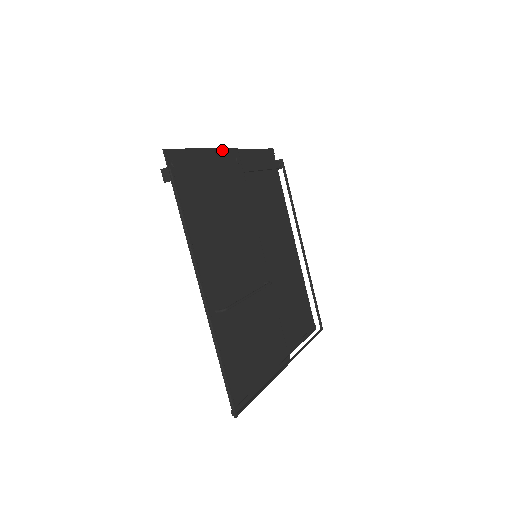
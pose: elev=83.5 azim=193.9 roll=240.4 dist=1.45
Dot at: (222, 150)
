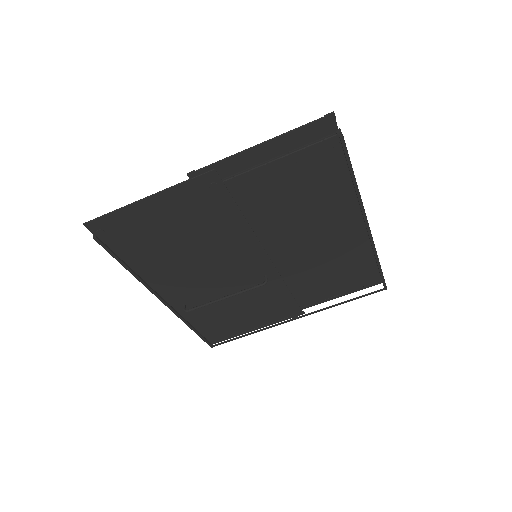
Dot at: (181, 185)
